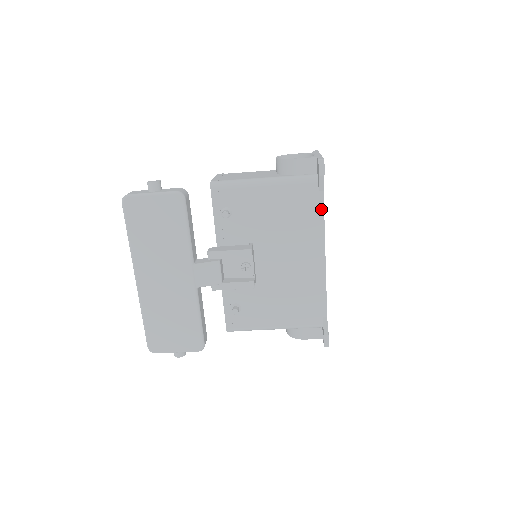
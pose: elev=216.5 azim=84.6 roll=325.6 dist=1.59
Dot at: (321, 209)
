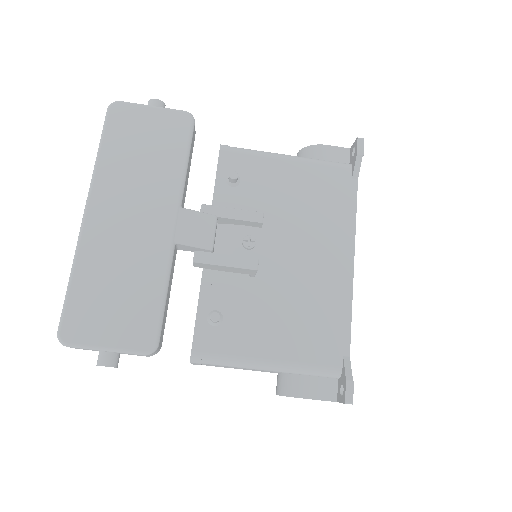
Dot at: (353, 200)
